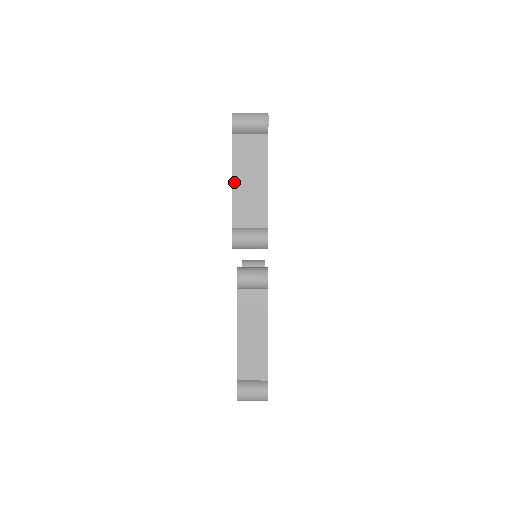
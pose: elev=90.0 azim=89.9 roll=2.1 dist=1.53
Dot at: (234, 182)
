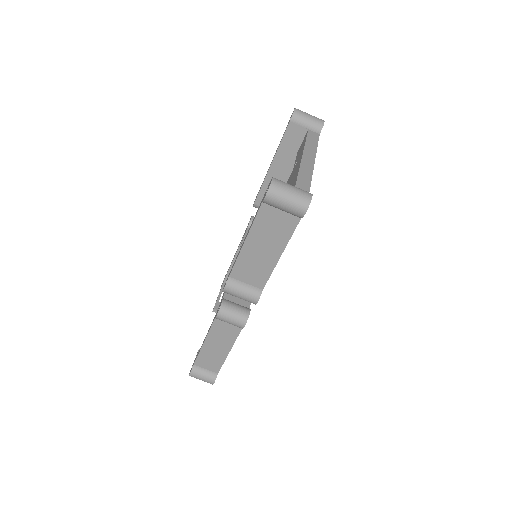
Dot at: (246, 243)
